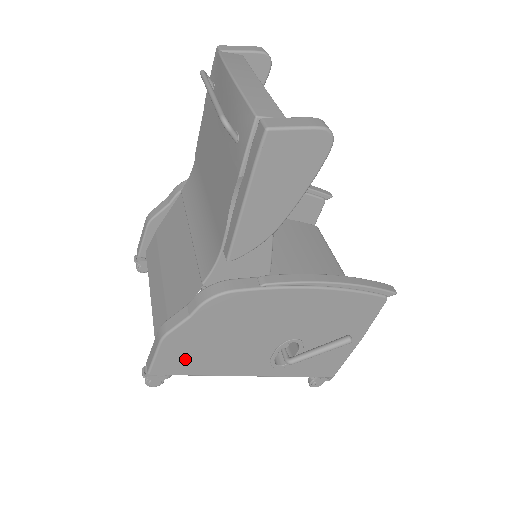
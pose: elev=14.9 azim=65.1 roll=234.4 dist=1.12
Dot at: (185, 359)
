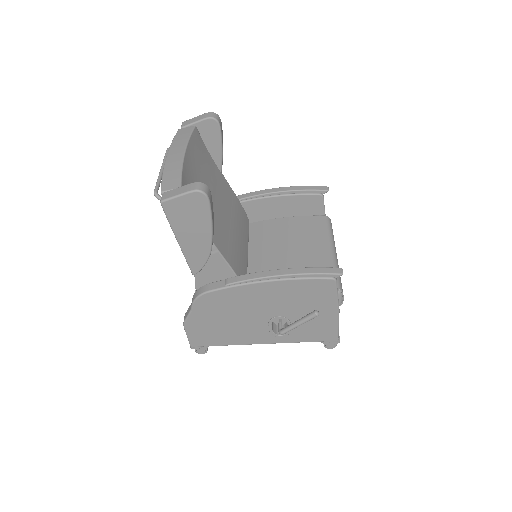
Dot at: (207, 336)
